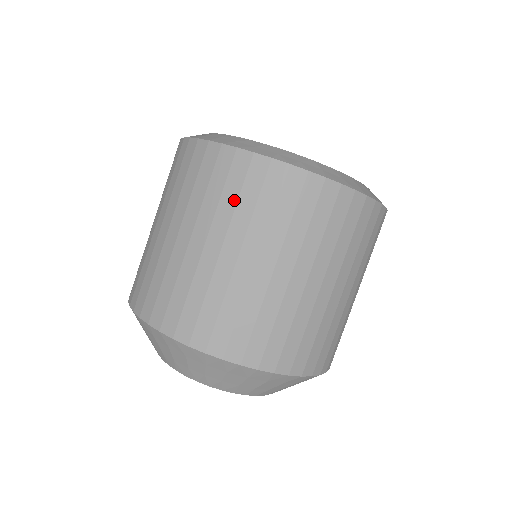
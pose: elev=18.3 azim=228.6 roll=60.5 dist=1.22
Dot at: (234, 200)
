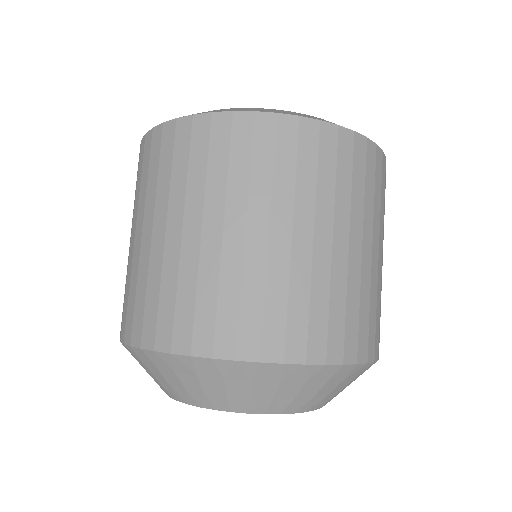
Dot at: (146, 180)
